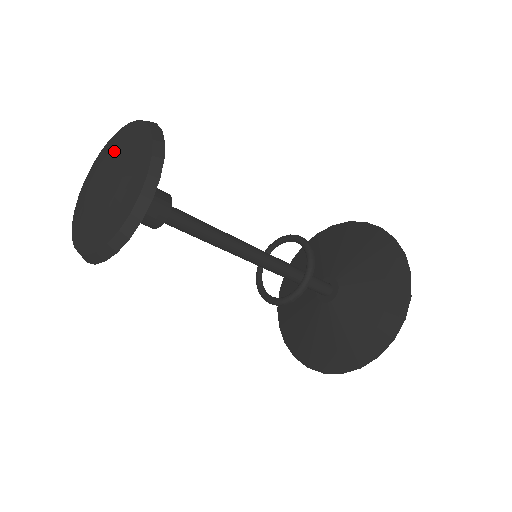
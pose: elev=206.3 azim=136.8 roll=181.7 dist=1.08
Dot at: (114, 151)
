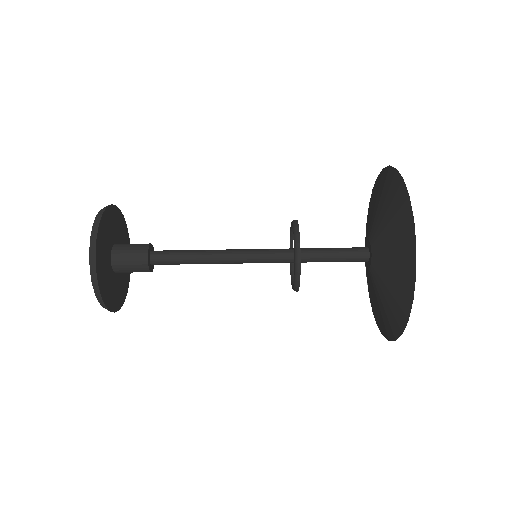
Dot at: occluded
